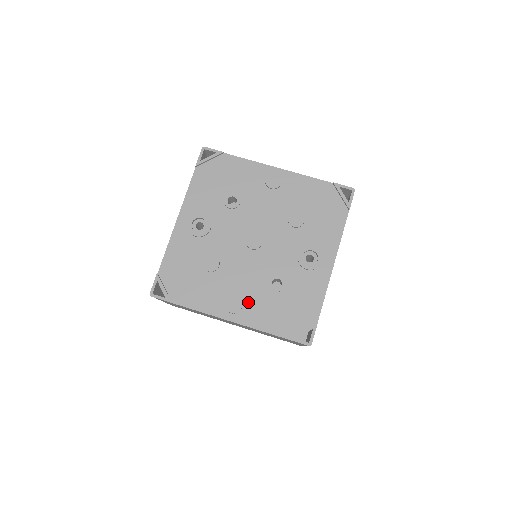
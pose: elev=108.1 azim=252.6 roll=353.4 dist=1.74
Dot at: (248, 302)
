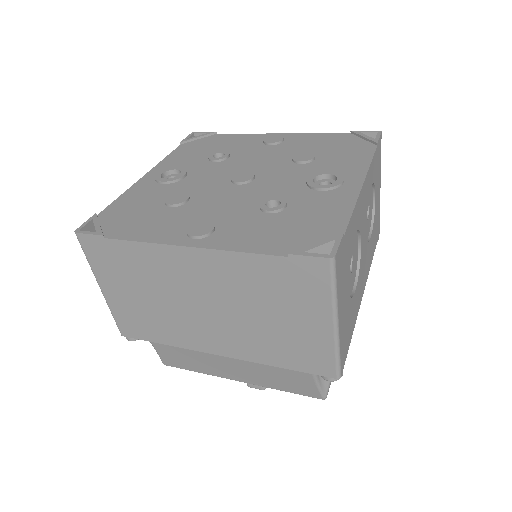
Dot at: (225, 226)
